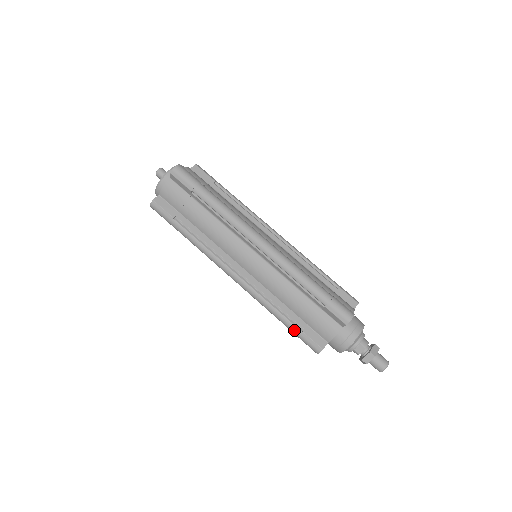
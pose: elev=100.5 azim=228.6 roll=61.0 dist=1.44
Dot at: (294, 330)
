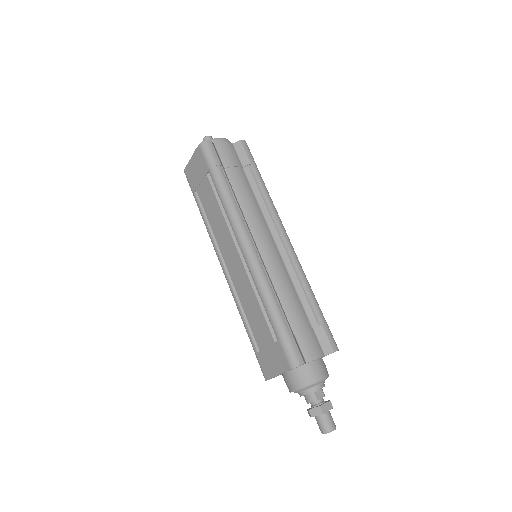
Dot at: (285, 328)
